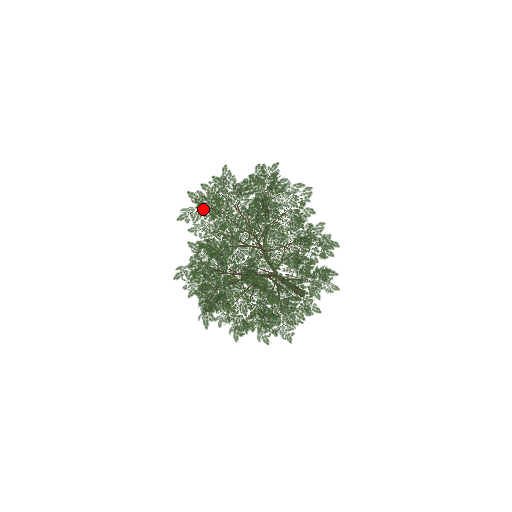
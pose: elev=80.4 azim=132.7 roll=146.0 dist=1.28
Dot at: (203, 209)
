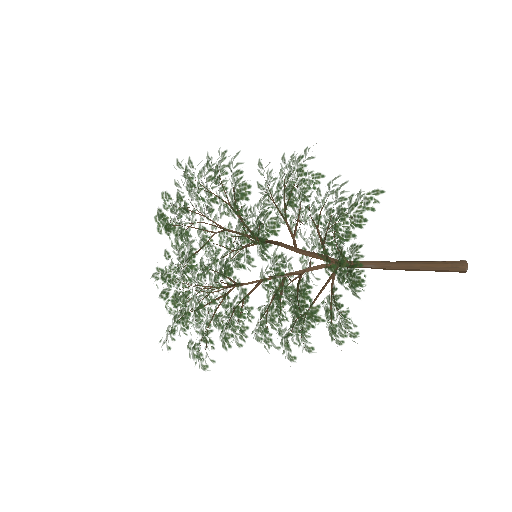
Dot at: (175, 229)
